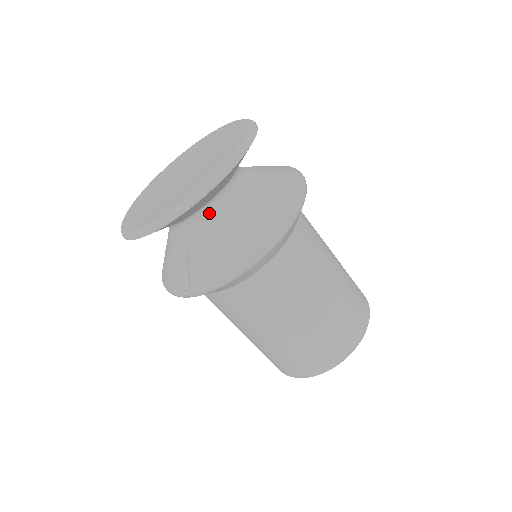
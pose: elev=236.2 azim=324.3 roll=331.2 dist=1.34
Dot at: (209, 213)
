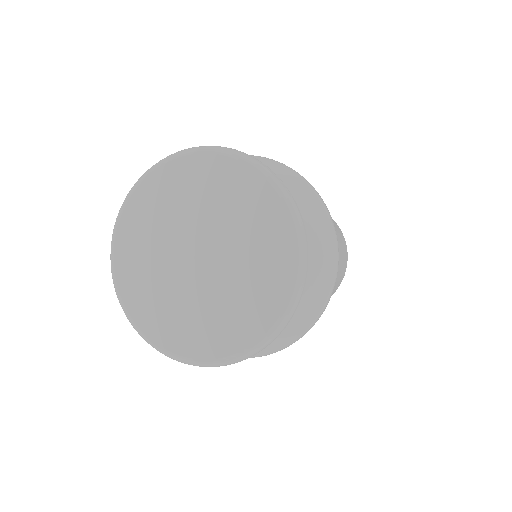
Dot at: occluded
